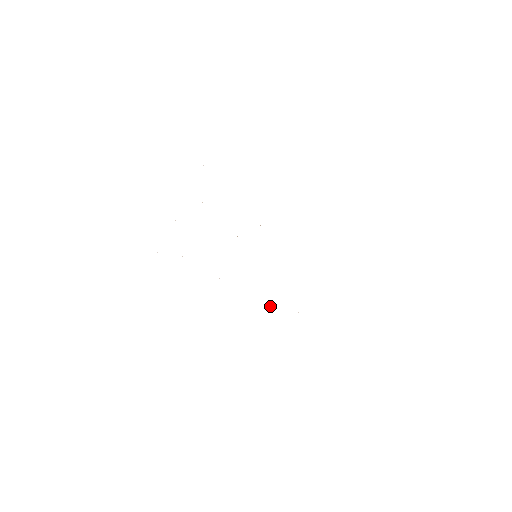
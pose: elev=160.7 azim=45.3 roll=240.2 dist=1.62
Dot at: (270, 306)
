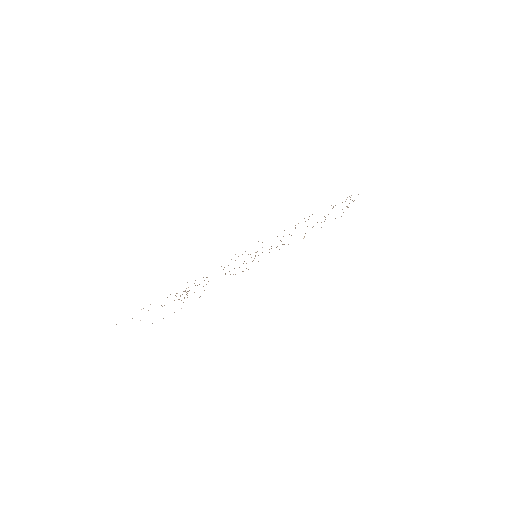
Dot at: occluded
